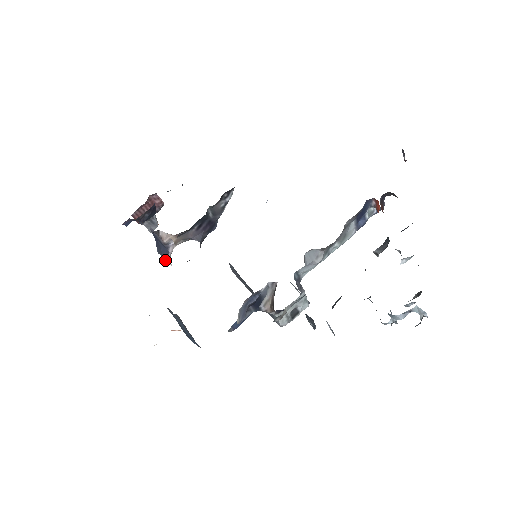
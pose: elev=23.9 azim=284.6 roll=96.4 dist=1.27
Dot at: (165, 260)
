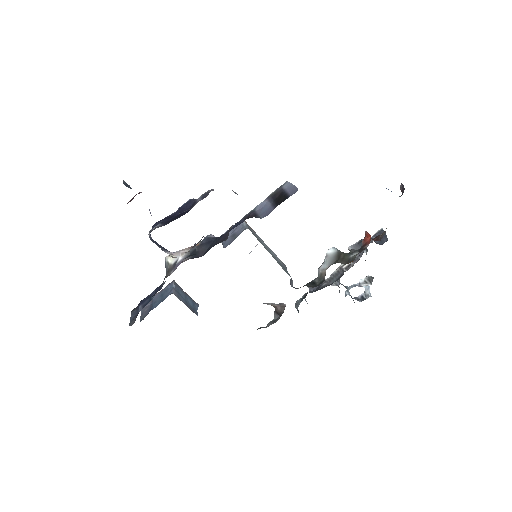
Dot at: occluded
